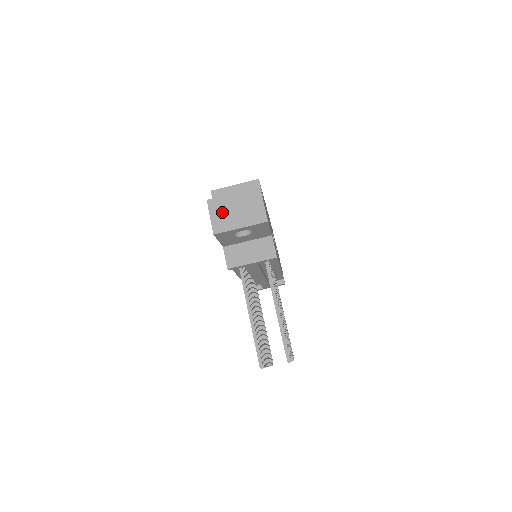
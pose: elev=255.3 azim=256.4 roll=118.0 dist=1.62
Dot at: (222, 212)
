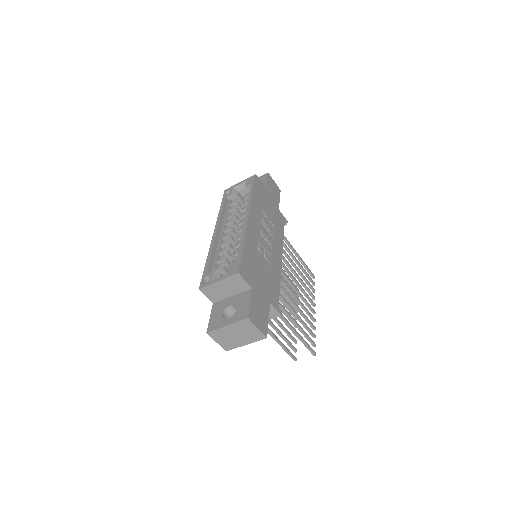
Dot at: (225, 338)
